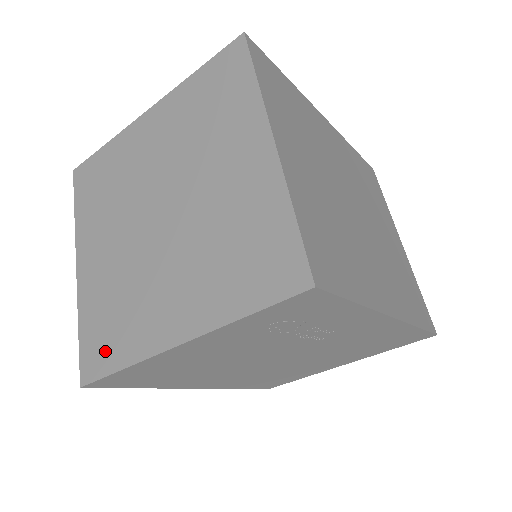
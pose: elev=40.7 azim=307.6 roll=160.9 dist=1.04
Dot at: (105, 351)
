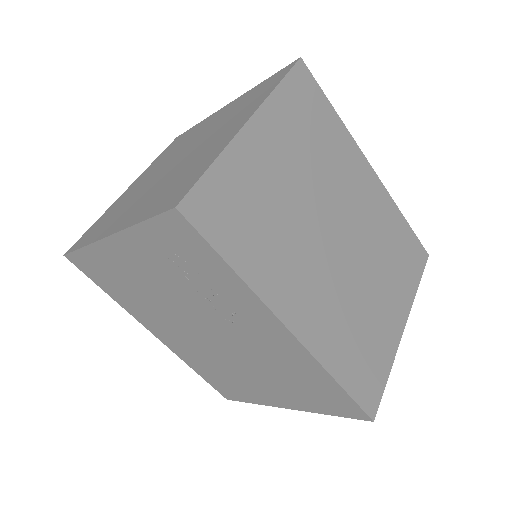
Dot at: (88, 236)
